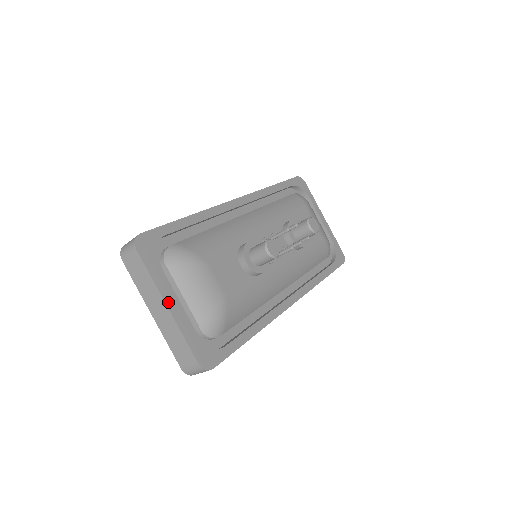
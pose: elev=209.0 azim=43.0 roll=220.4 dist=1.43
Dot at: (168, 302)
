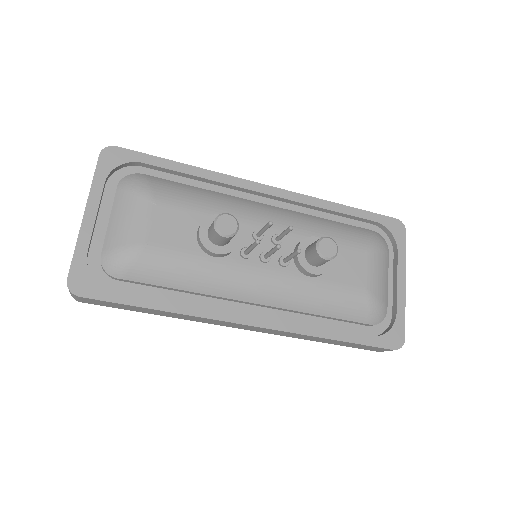
Dot at: (89, 211)
